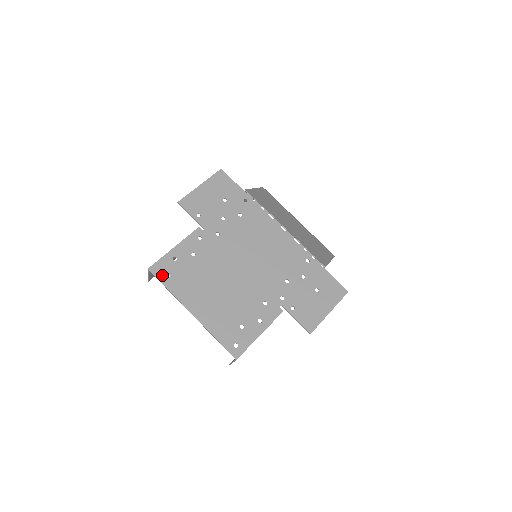
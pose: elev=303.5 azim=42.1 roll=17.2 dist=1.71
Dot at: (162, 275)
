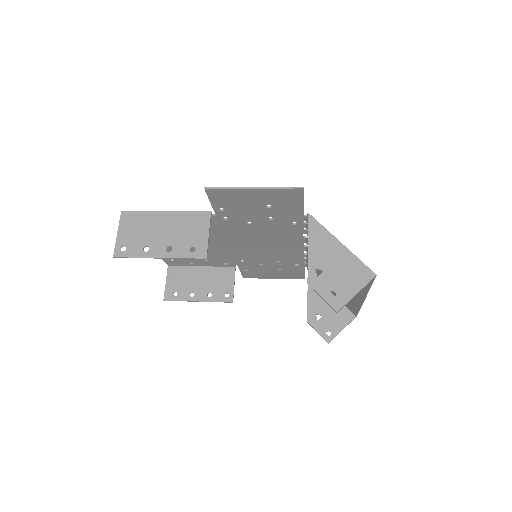
Dot at: (170, 260)
